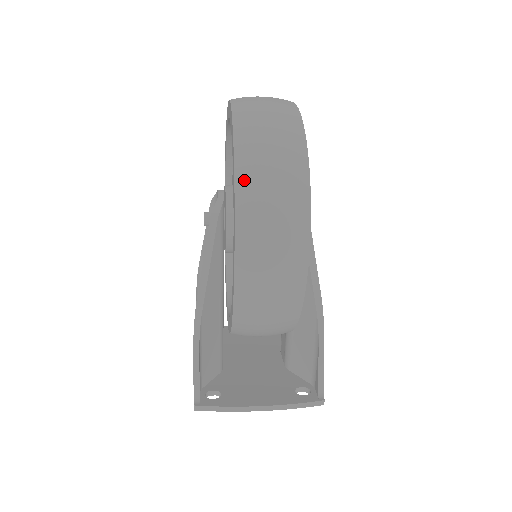
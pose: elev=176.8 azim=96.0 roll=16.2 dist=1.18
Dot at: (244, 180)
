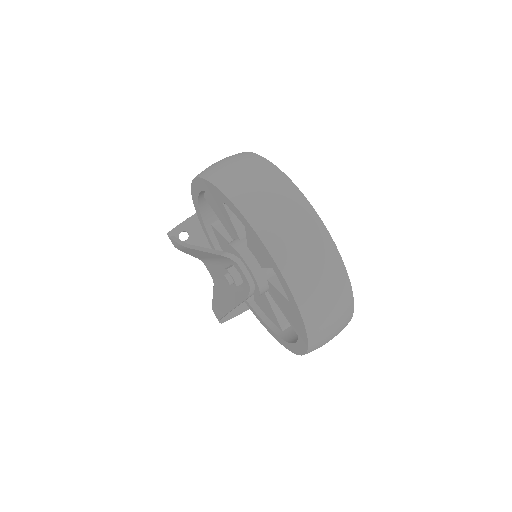
Dot at: (313, 349)
